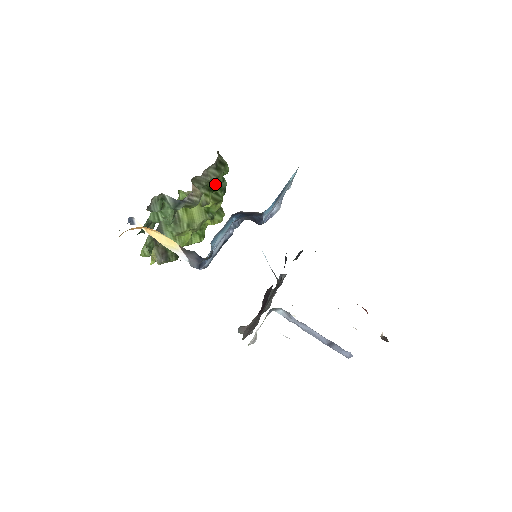
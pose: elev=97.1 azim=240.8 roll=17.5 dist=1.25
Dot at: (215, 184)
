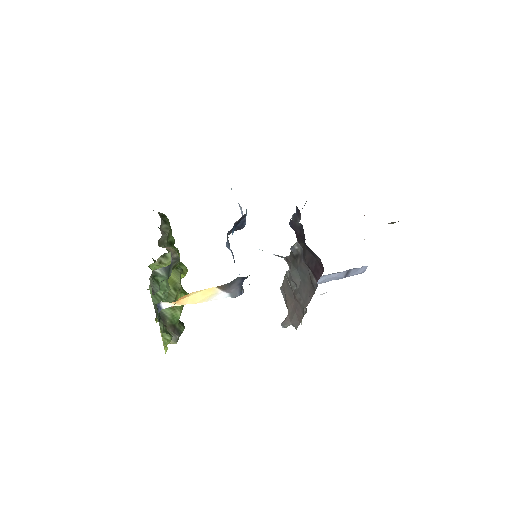
Dot at: (171, 237)
